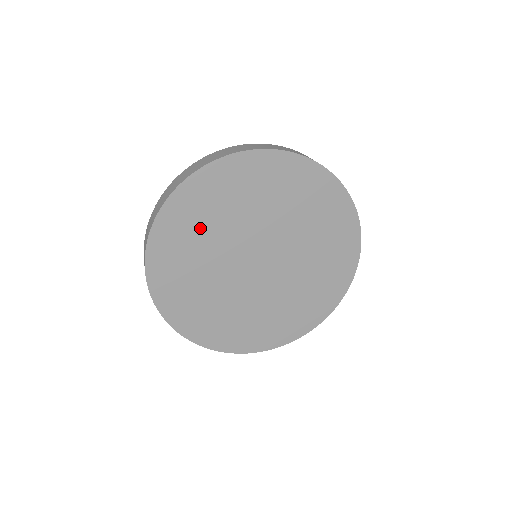
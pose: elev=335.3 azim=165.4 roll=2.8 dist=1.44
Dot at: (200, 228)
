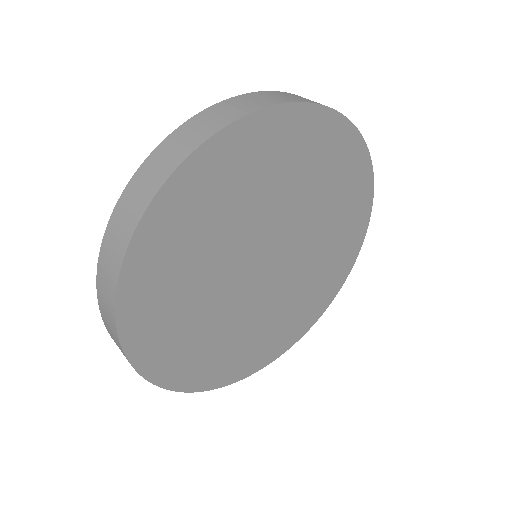
Dot at: (181, 311)
